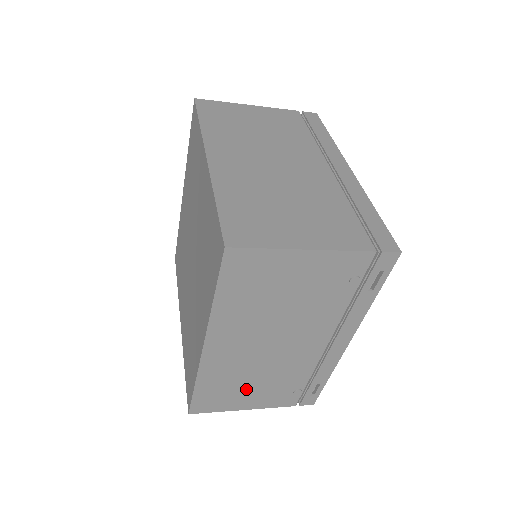
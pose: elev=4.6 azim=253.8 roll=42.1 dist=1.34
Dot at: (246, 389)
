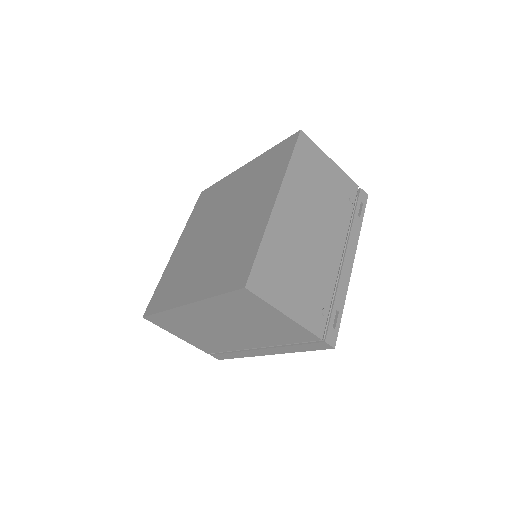
Dot at: (292, 279)
